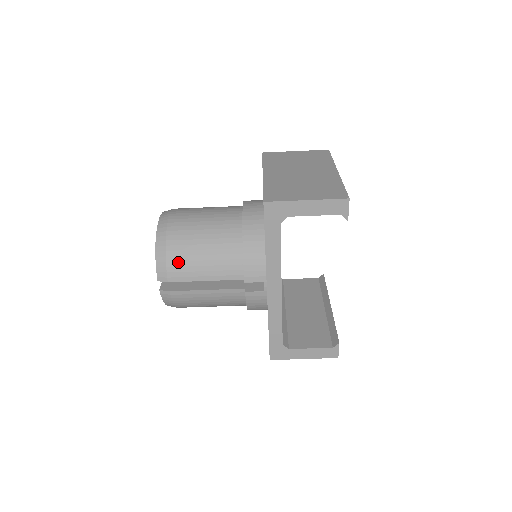
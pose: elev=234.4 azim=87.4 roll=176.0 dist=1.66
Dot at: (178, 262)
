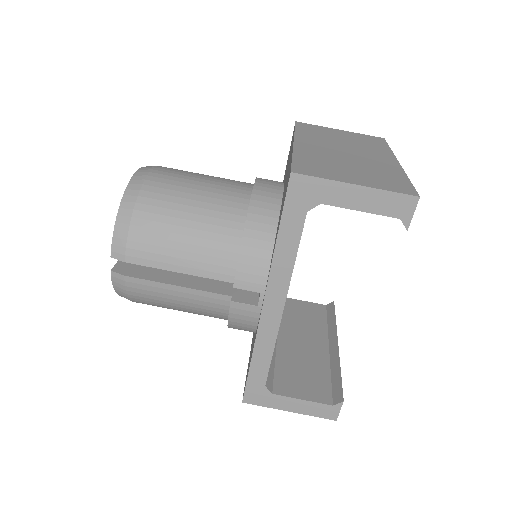
Dot at: (145, 236)
